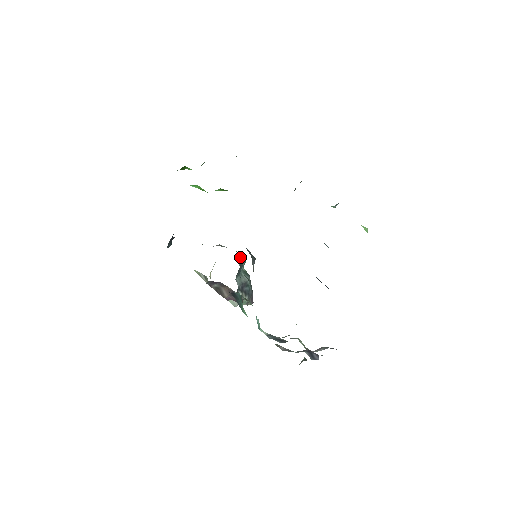
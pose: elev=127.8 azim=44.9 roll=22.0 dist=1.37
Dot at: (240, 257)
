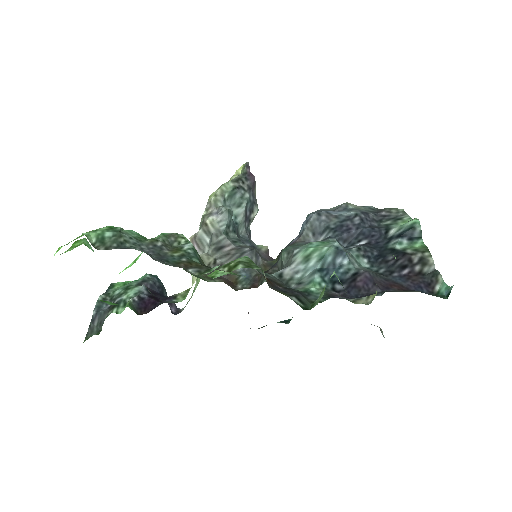
Dot at: (227, 230)
